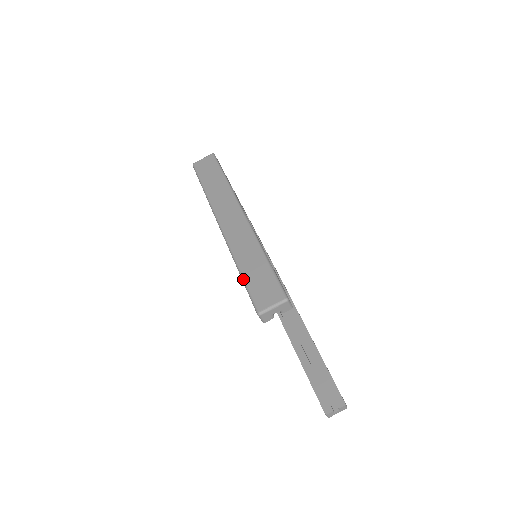
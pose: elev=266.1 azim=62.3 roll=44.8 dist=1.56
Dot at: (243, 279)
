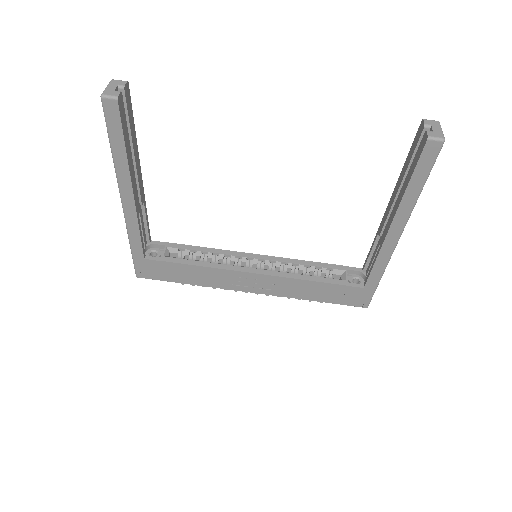
Dot at: occluded
